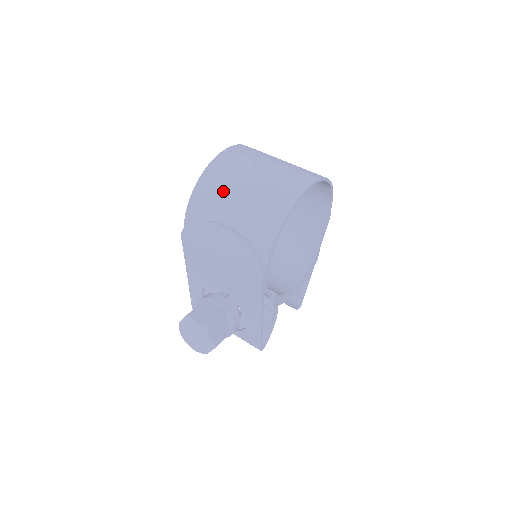
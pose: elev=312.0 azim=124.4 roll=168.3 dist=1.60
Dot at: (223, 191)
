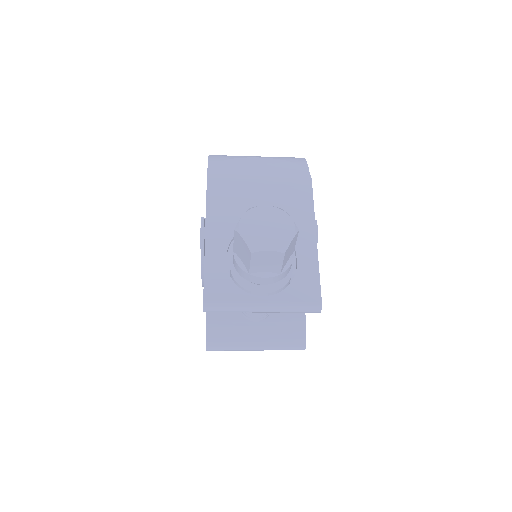
Dot at: occluded
